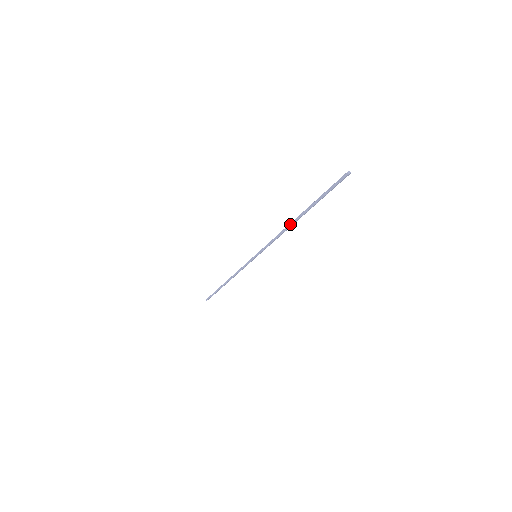
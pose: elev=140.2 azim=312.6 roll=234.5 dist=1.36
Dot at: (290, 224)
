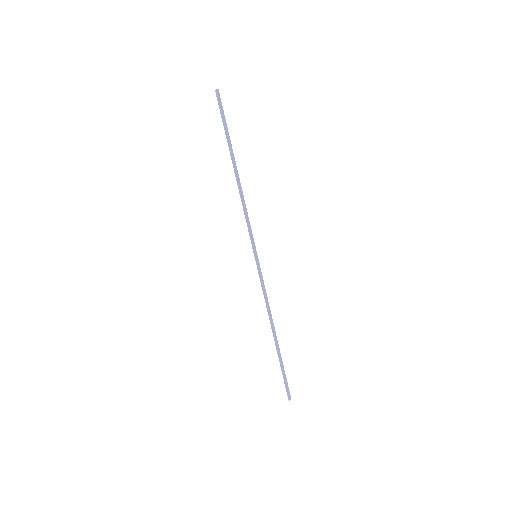
Dot at: (236, 180)
